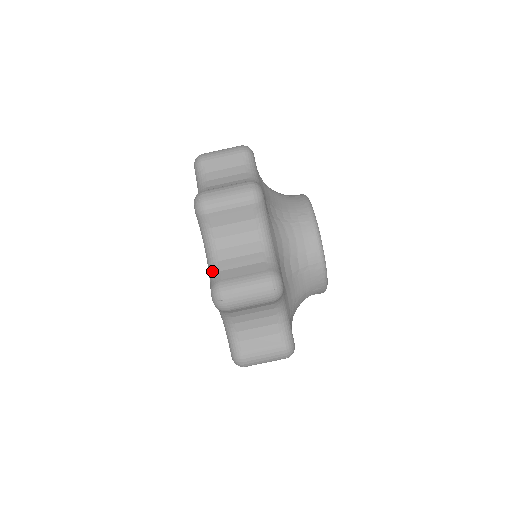
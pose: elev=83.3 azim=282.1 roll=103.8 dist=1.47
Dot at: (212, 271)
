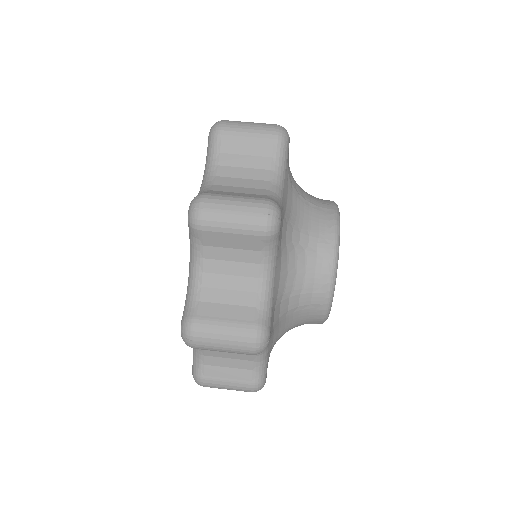
Dot at: (190, 296)
